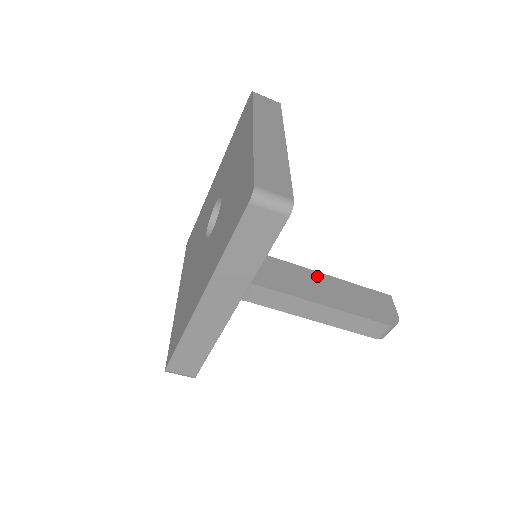
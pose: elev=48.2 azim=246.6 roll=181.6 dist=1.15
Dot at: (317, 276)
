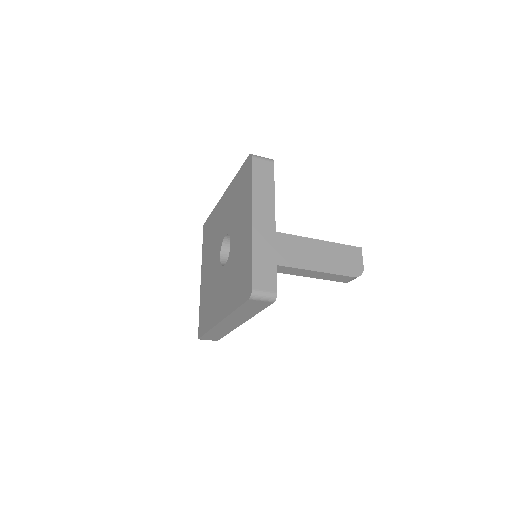
Dot at: (304, 242)
